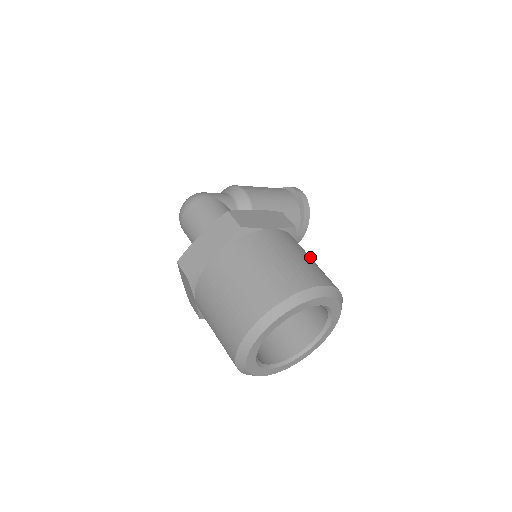
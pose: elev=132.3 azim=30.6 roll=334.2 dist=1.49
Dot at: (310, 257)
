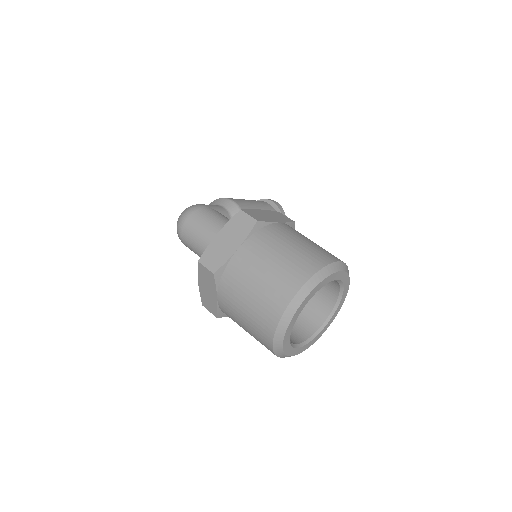
Dot at: occluded
